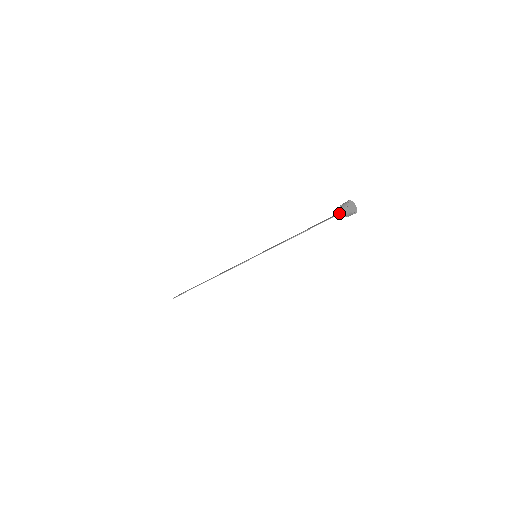
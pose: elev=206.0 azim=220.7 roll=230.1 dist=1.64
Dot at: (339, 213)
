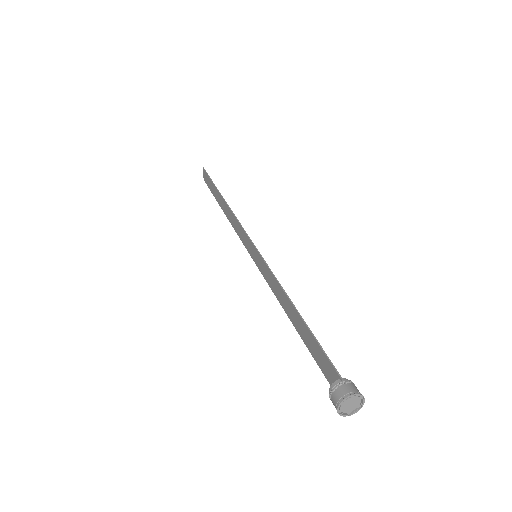
Dot at: occluded
